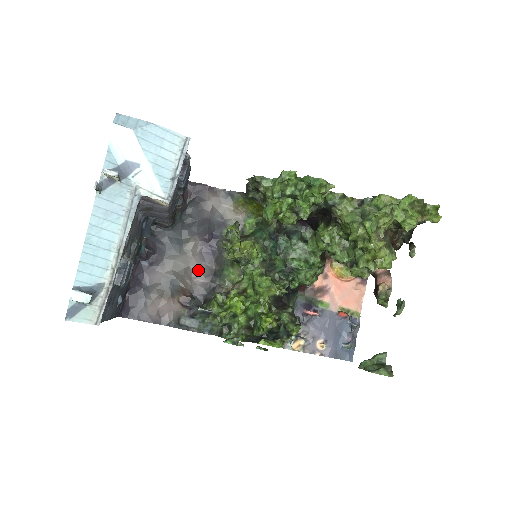
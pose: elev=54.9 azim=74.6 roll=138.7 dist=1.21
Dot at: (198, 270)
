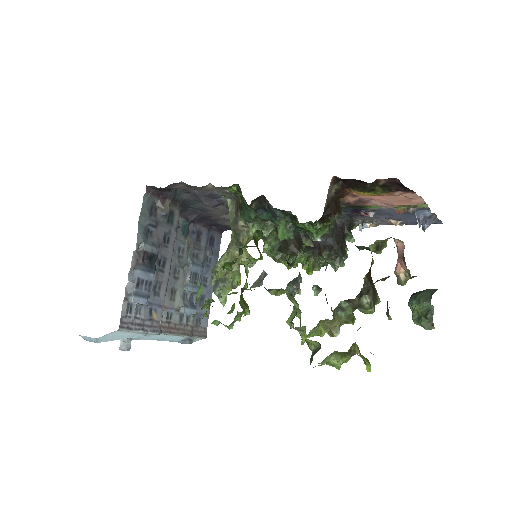
Dot at: occluded
